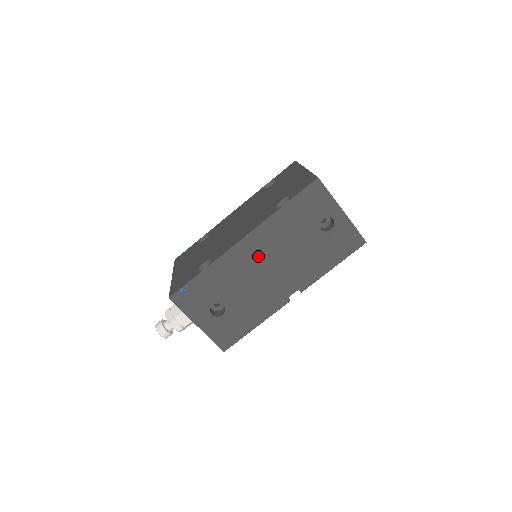
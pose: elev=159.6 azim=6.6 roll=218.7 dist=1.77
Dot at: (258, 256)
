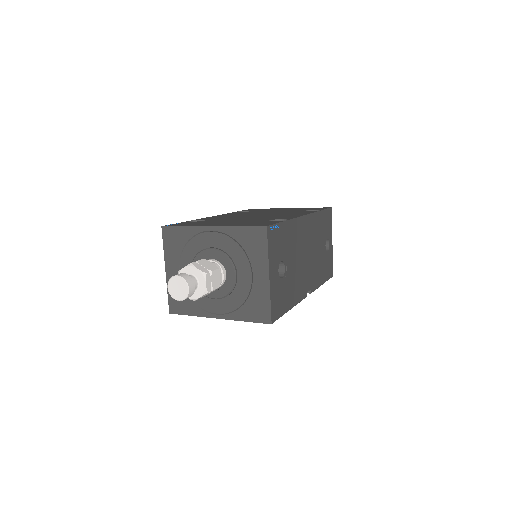
Dot at: (306, 238)
